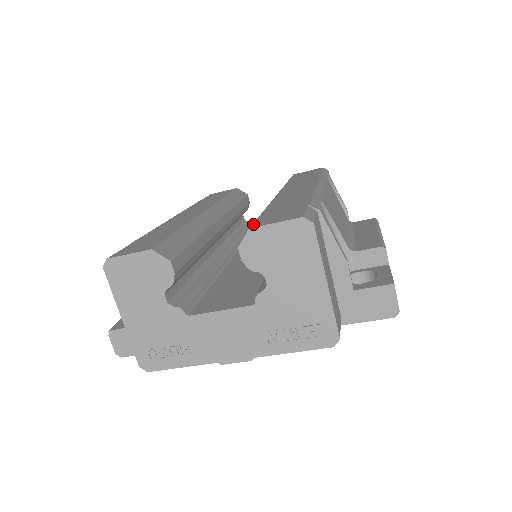
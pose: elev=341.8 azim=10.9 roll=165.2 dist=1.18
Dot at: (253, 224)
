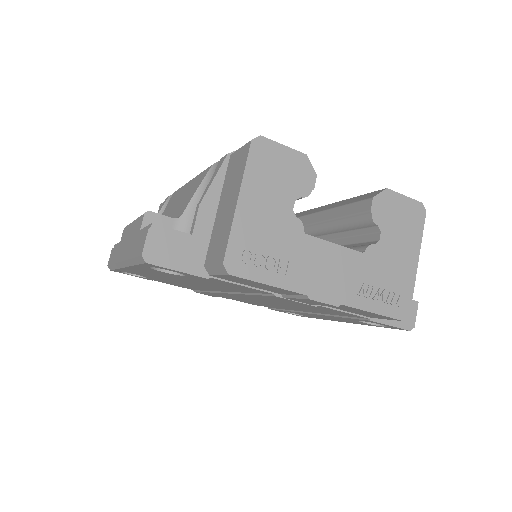
Dot at: (379, 190)
